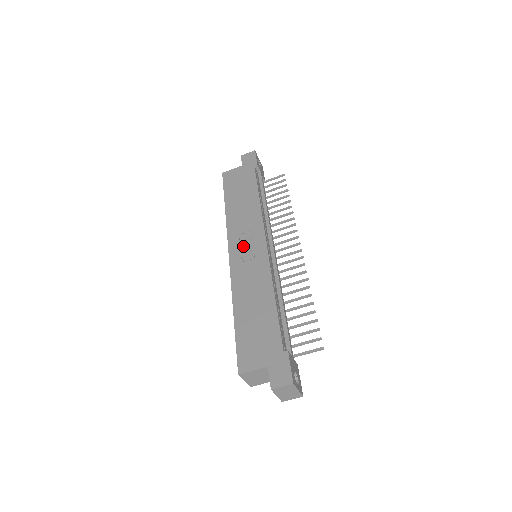
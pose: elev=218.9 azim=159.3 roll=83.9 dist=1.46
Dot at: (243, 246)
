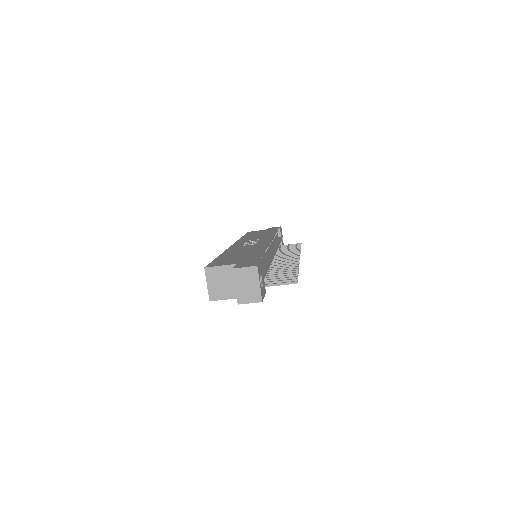
Dot at: (247, 242)
